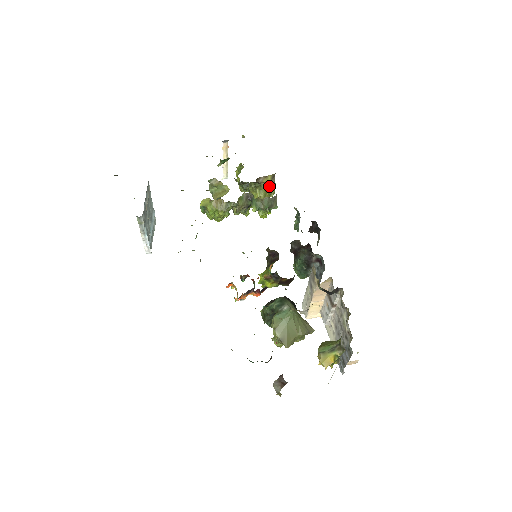
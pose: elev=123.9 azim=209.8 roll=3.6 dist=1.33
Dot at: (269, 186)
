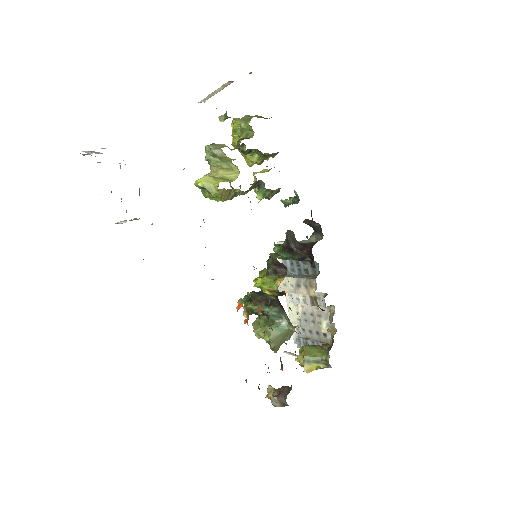
Dot at: (271, 155)
